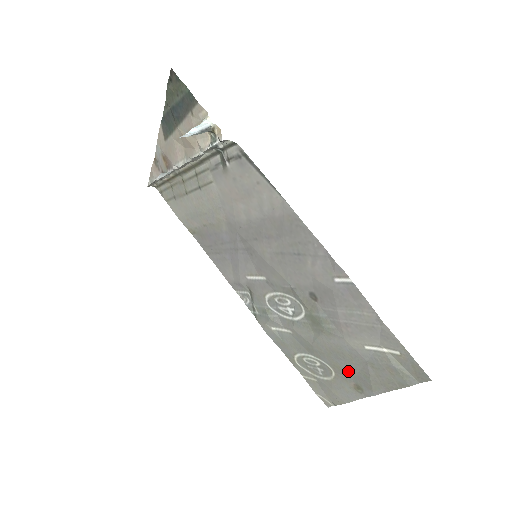
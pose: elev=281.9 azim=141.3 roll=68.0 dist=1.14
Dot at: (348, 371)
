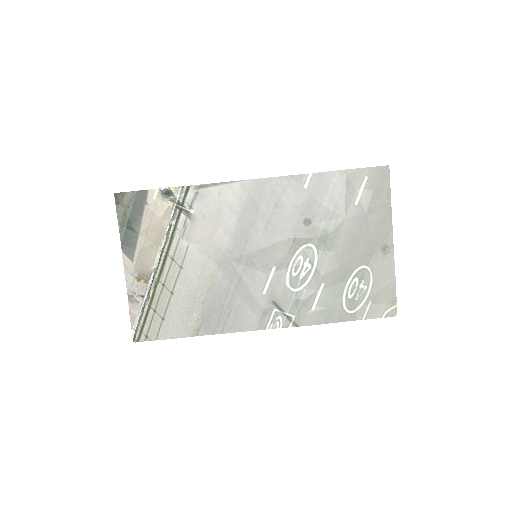
Dot at: (369, 246)
